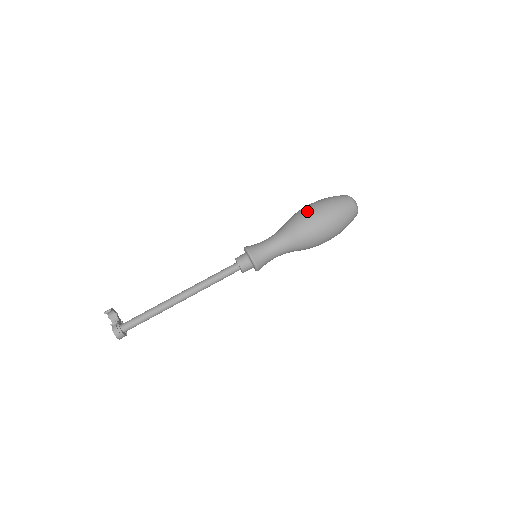
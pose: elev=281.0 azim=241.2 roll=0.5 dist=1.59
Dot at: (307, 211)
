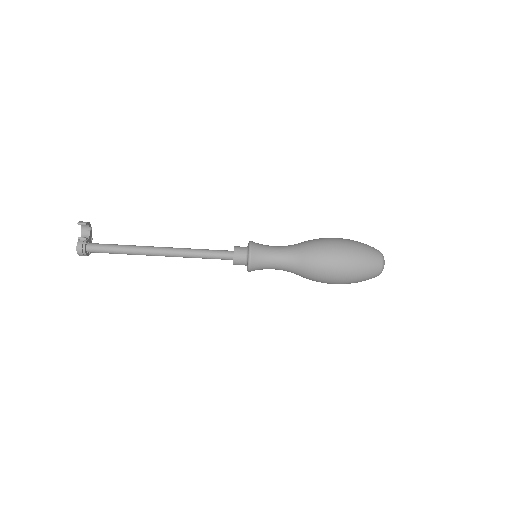
Dot at: (332, 246)
